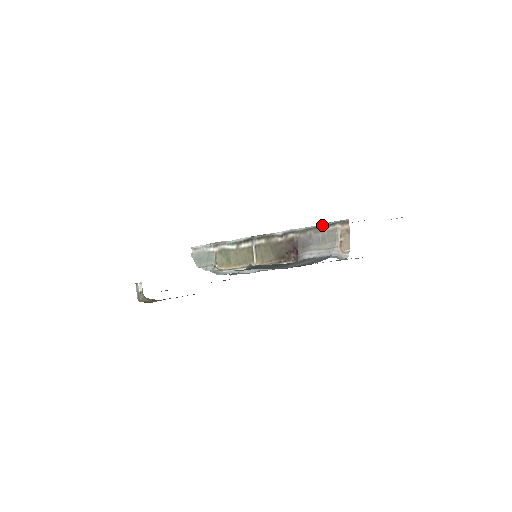
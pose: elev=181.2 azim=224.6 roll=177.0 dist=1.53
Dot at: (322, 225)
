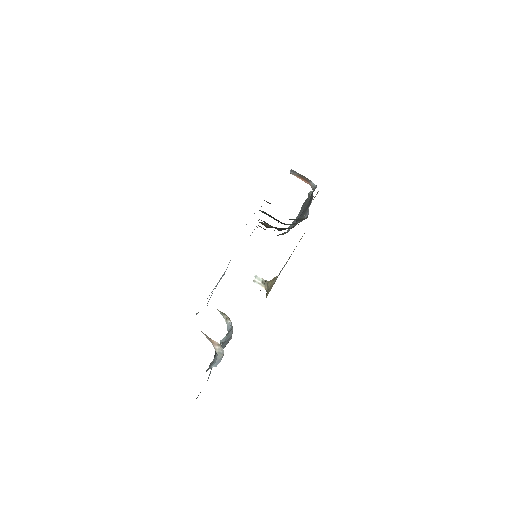
Dot at: occluded
